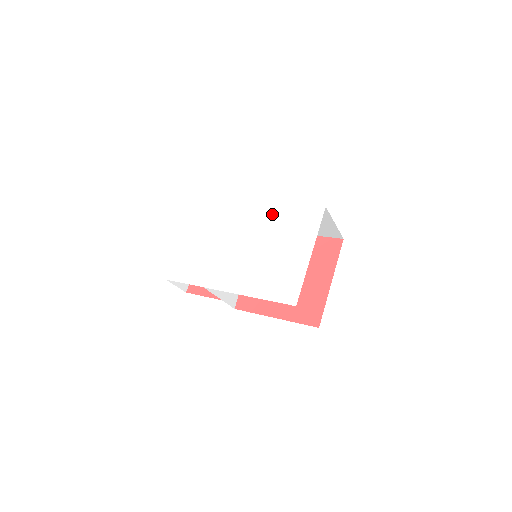
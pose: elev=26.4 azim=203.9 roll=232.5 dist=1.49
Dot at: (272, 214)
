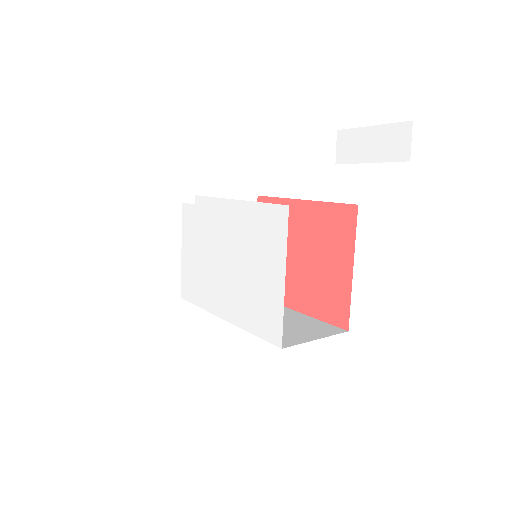
Dot at: (242, 218)
